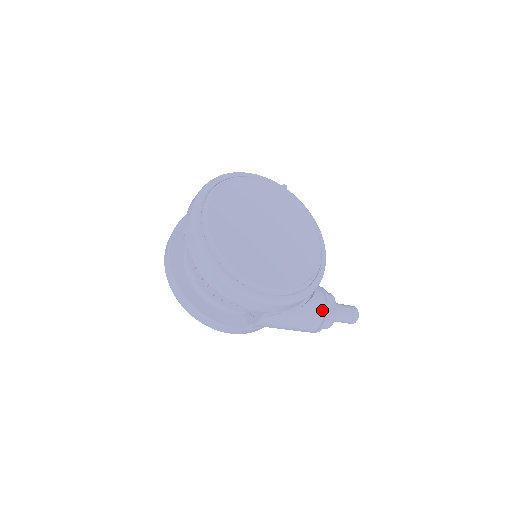
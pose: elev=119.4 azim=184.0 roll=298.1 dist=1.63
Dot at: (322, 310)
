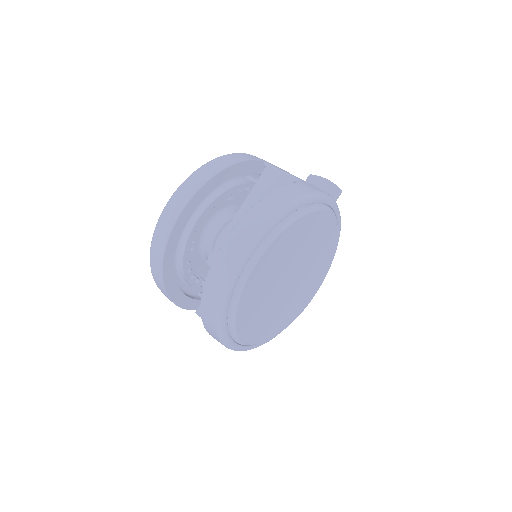
Dot at: occluded
